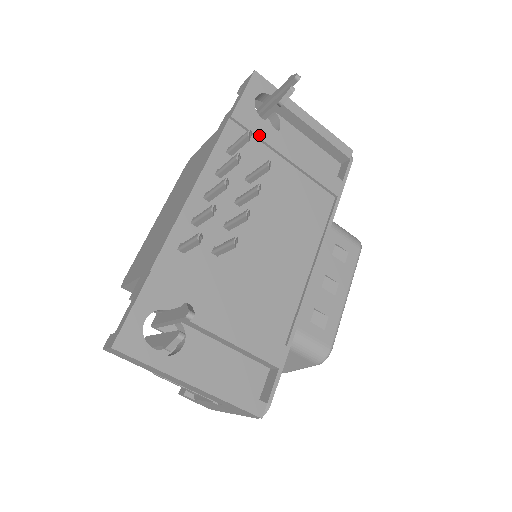
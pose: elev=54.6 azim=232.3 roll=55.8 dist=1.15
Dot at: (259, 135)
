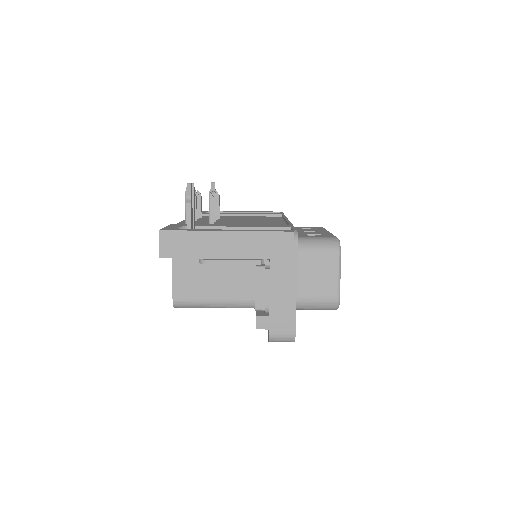
Dot at: occluded
